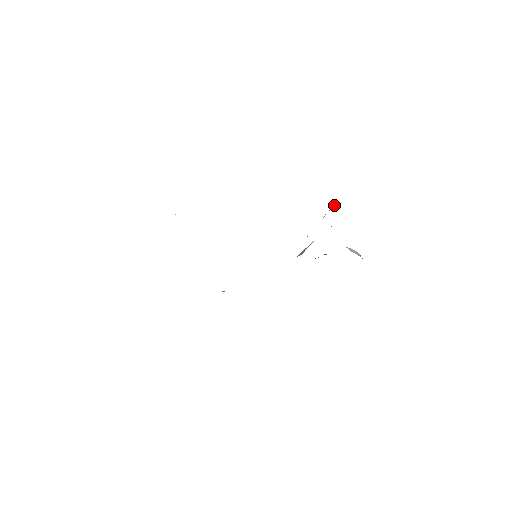
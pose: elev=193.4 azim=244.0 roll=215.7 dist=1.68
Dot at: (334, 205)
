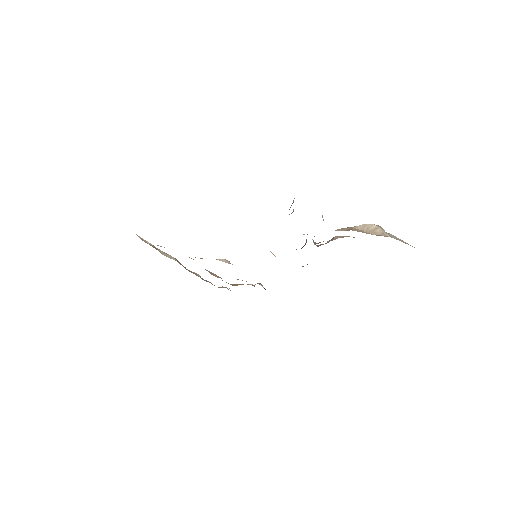
Dot at: occluded
